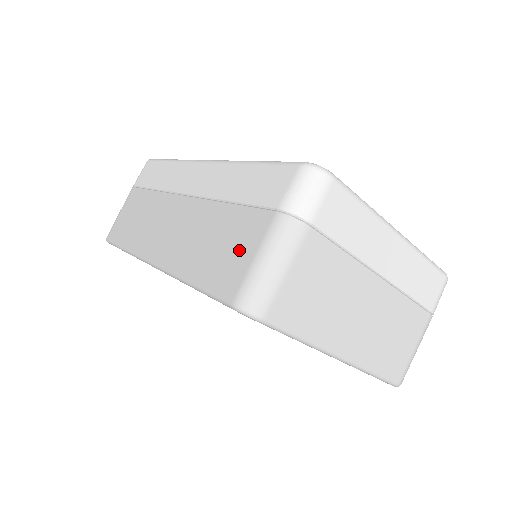
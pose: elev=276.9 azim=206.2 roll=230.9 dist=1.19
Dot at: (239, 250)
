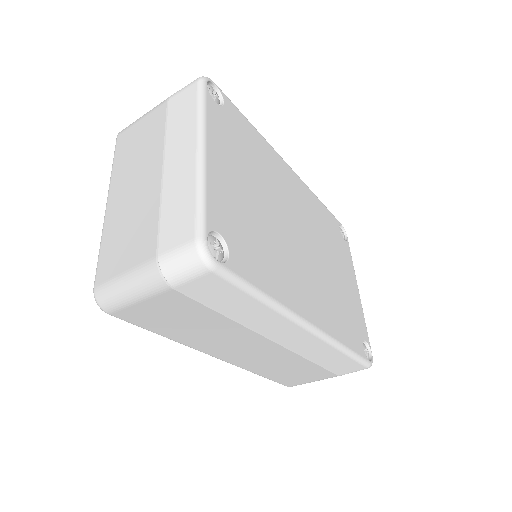
Dot at: (306, 378)
